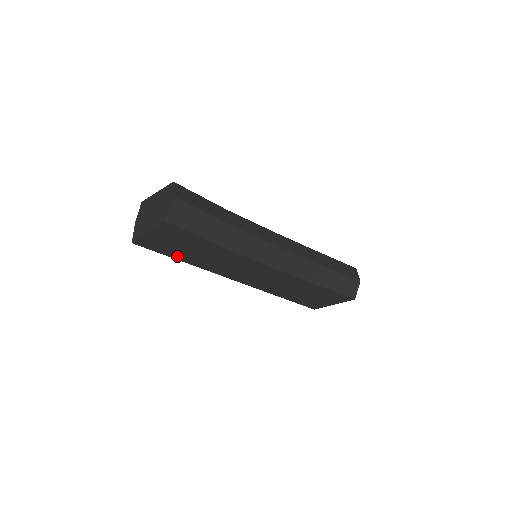
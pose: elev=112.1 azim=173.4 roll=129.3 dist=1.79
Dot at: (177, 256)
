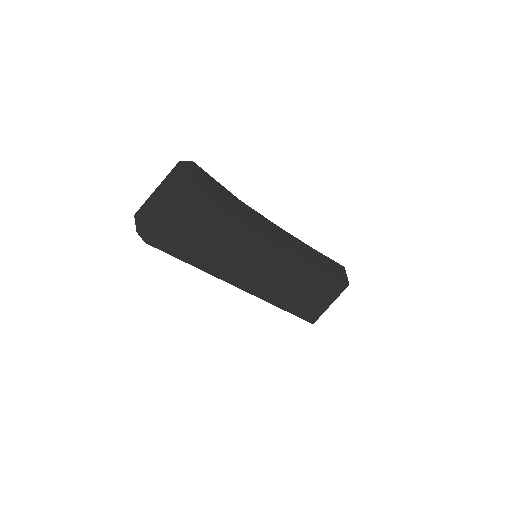
Dot at: (191, 257)
